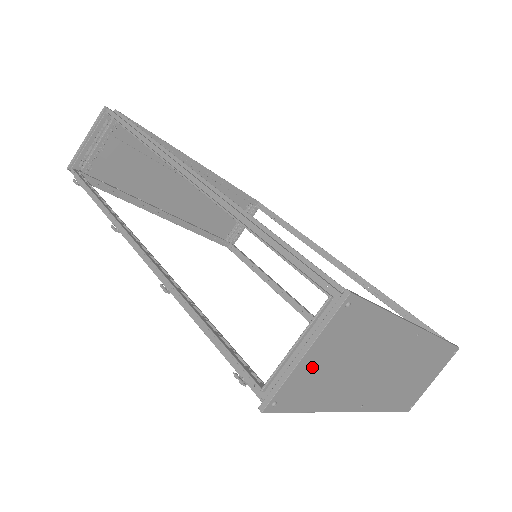
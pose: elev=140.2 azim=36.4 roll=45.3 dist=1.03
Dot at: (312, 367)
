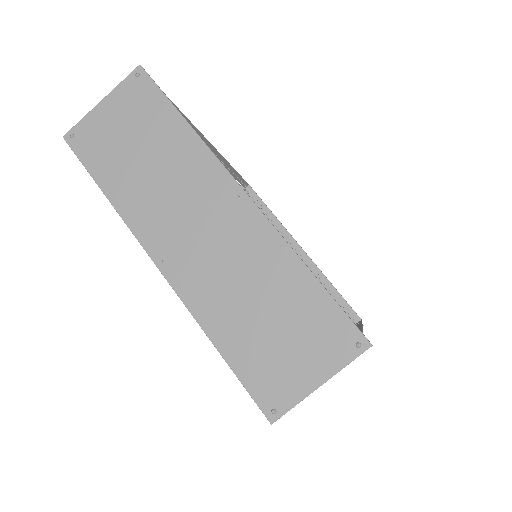
Dot at: (106, 123)
